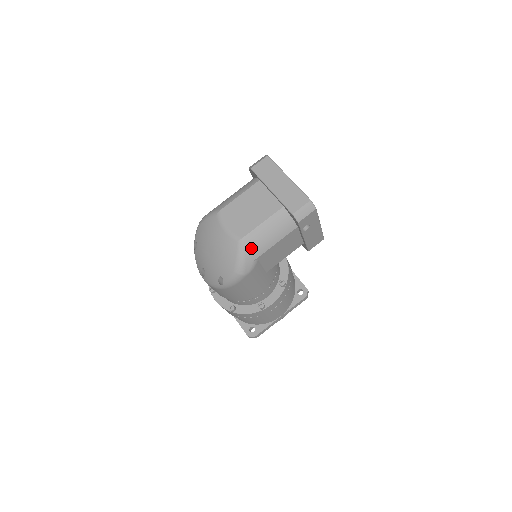
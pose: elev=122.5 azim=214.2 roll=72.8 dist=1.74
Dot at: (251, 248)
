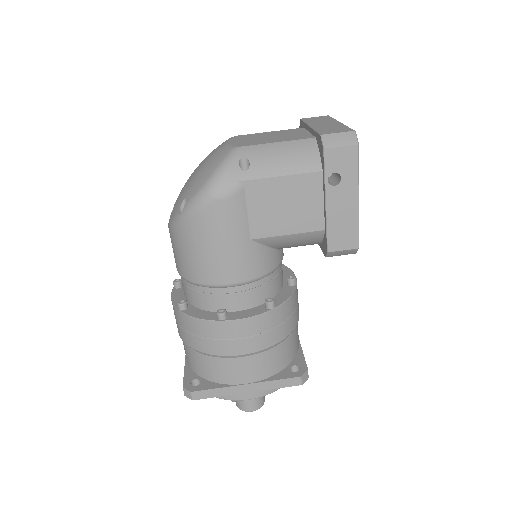
Dot at: (244, 169)
